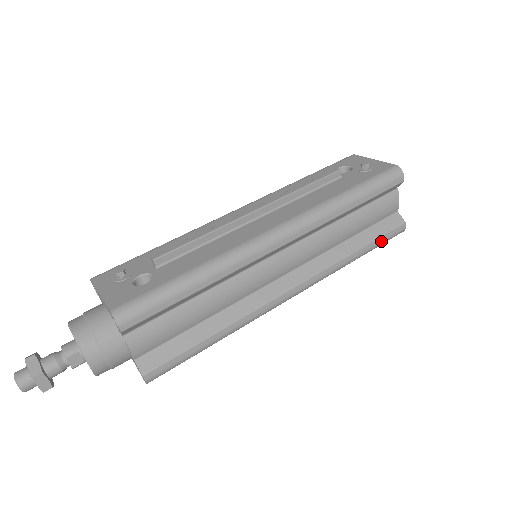
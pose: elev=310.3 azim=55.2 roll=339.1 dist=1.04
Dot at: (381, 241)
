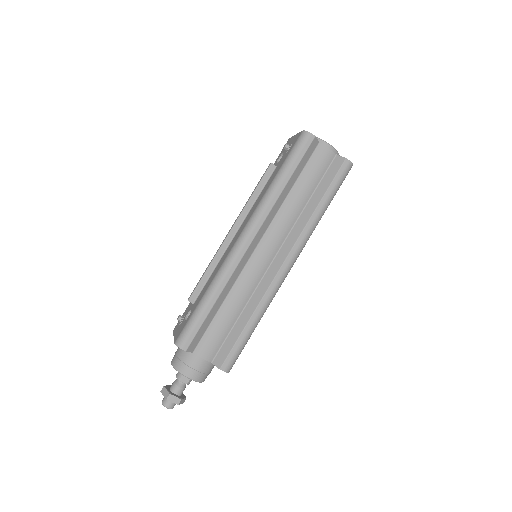
Dot at: (335, 185)
